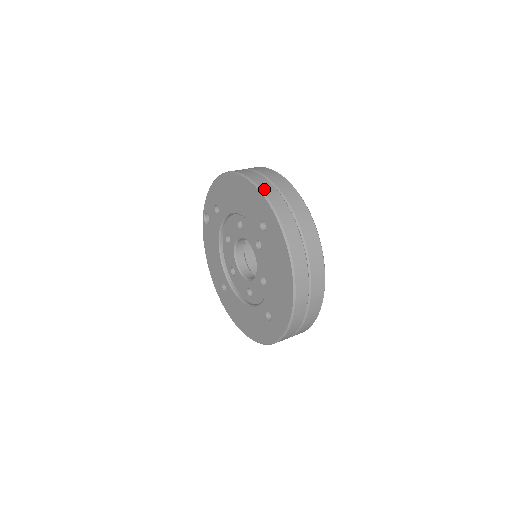
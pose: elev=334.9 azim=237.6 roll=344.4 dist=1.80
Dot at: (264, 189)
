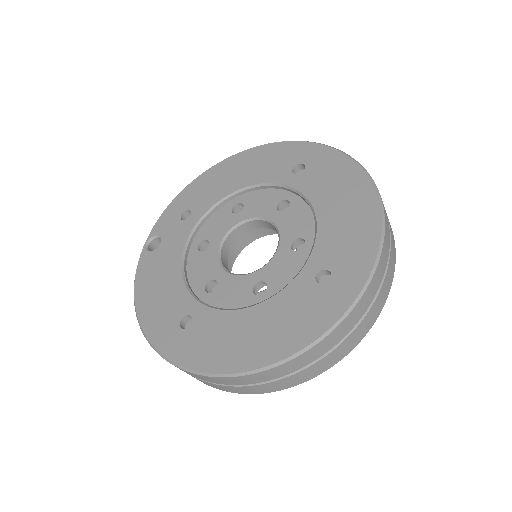
Dot at: occluded
